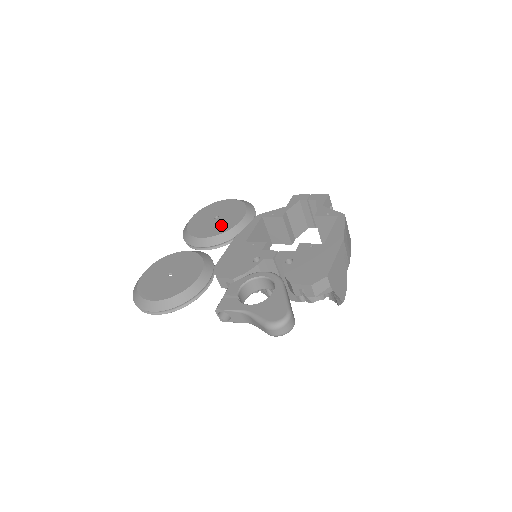
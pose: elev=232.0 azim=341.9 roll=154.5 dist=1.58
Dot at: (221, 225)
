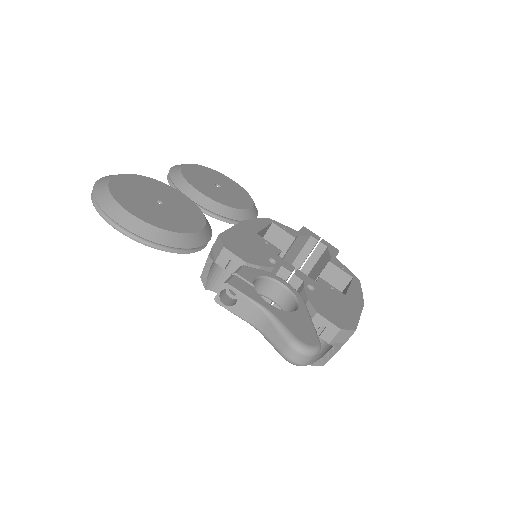
Dot at: (225, 197)
